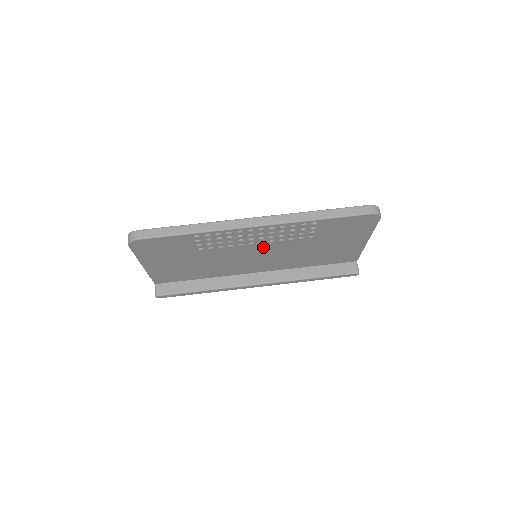
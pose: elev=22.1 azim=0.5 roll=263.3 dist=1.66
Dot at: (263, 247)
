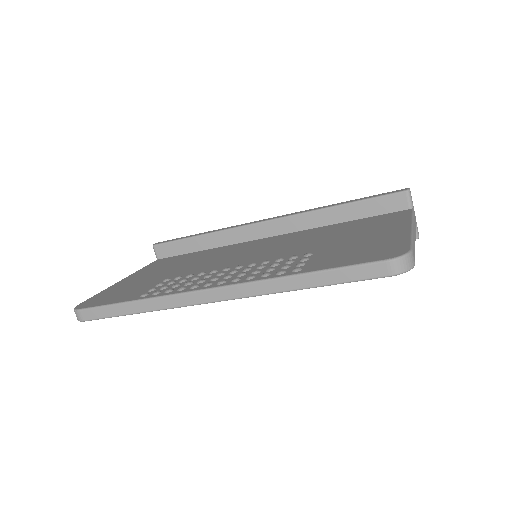
Dot at: occluded
